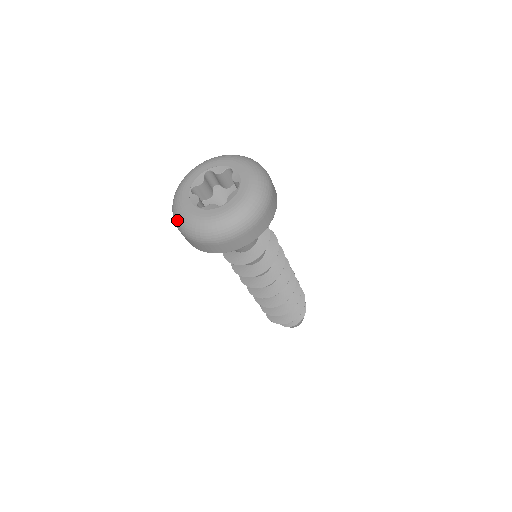
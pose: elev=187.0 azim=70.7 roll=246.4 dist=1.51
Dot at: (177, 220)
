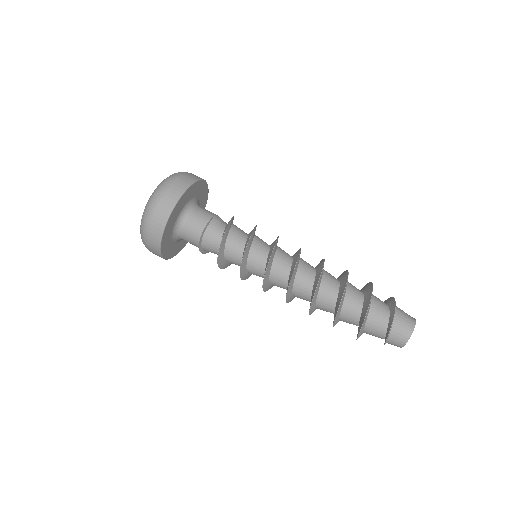
Dot at: occluded
